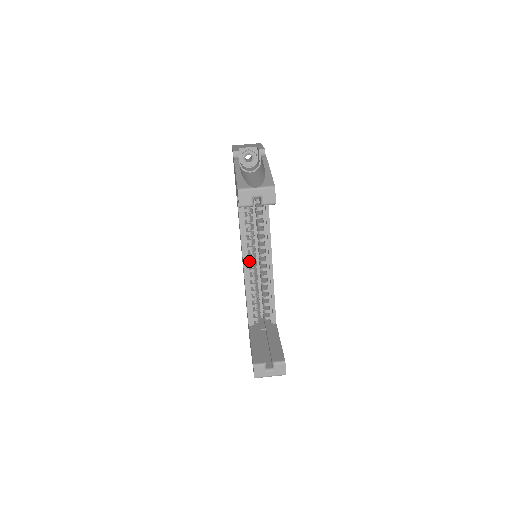
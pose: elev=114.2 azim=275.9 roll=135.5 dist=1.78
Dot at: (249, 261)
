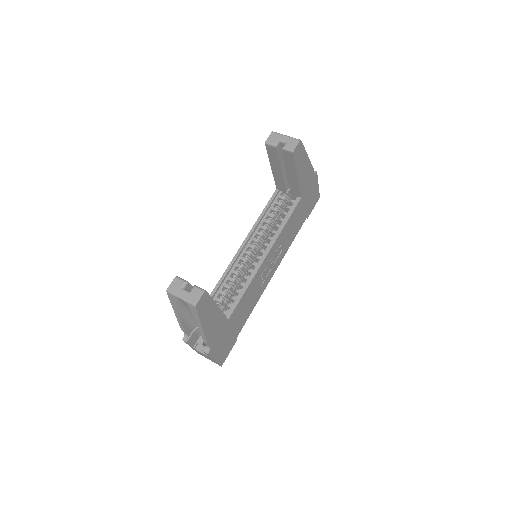
Dot at: (247, 251)
